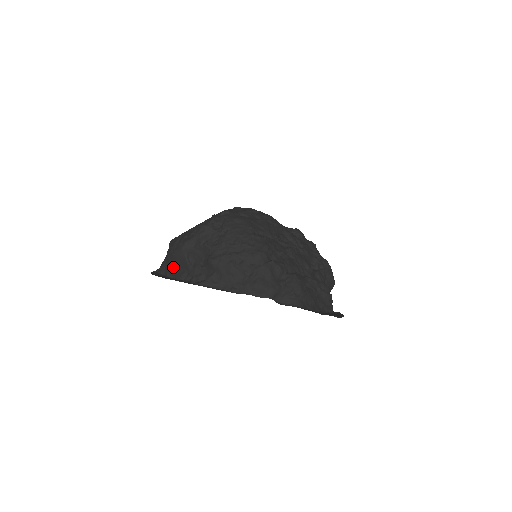
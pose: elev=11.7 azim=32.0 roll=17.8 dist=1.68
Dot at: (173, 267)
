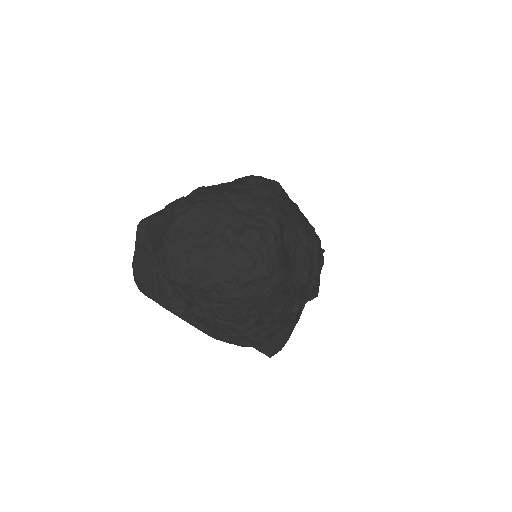
Dot at: occluded
